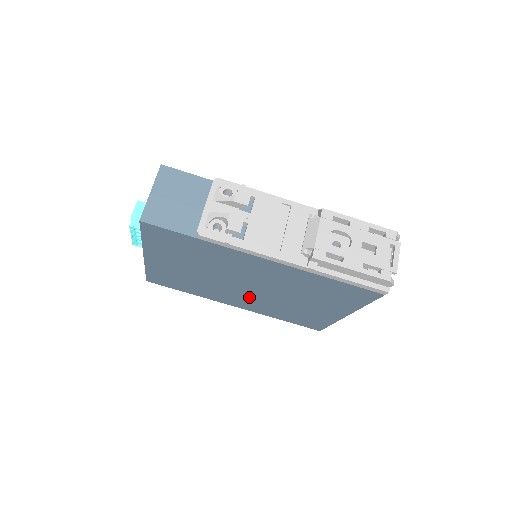
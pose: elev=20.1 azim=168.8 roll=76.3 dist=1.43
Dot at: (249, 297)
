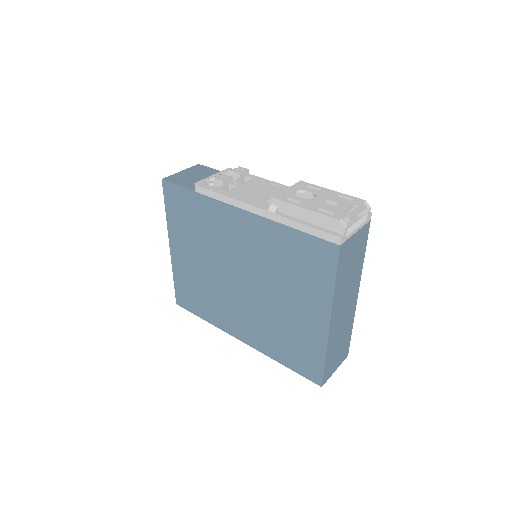
Dot at: (246, 308)
